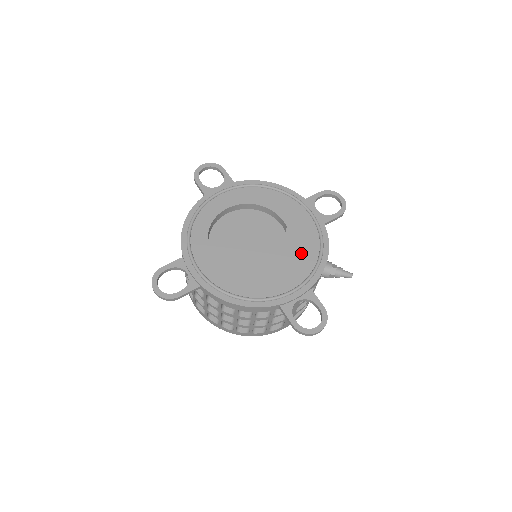
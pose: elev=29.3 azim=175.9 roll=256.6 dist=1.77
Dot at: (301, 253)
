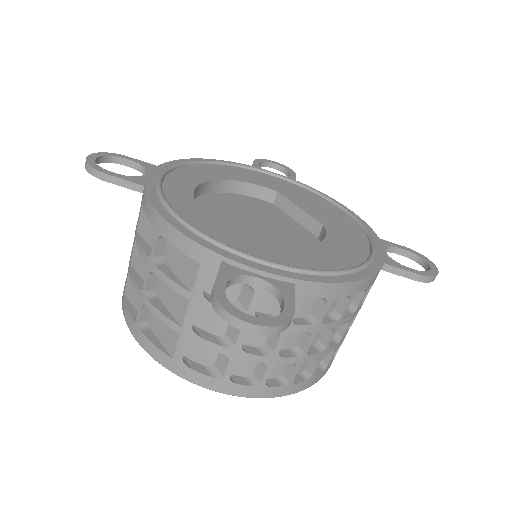
Dot at: (323, 209)
